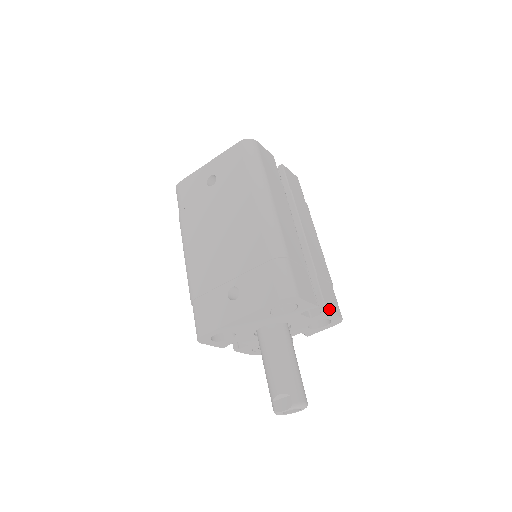
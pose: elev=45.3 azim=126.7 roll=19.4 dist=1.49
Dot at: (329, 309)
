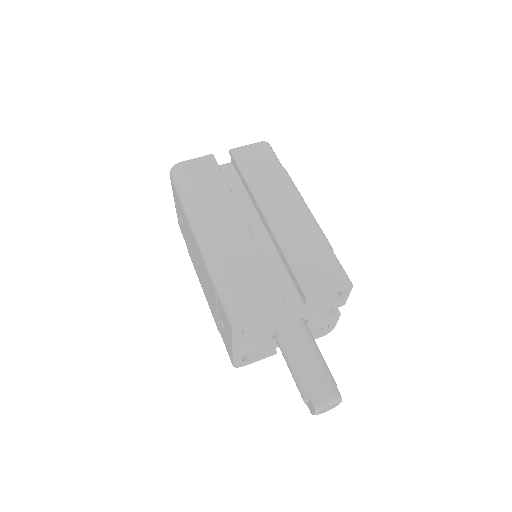
Dot at: (312, 291)
